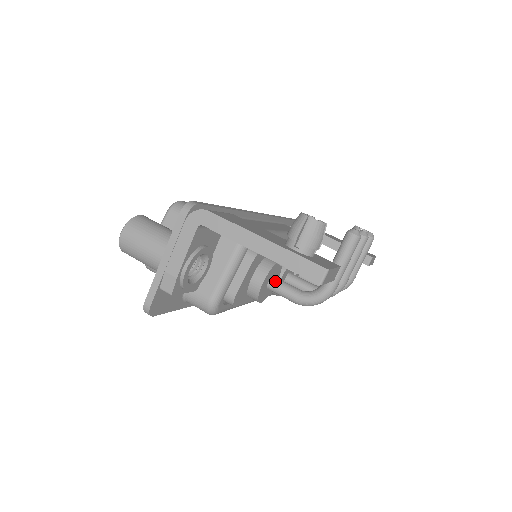
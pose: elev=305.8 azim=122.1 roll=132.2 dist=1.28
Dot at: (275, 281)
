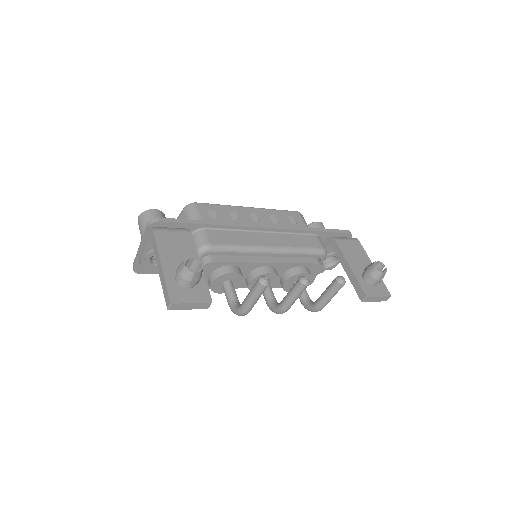
Dot at: (225, 285)
